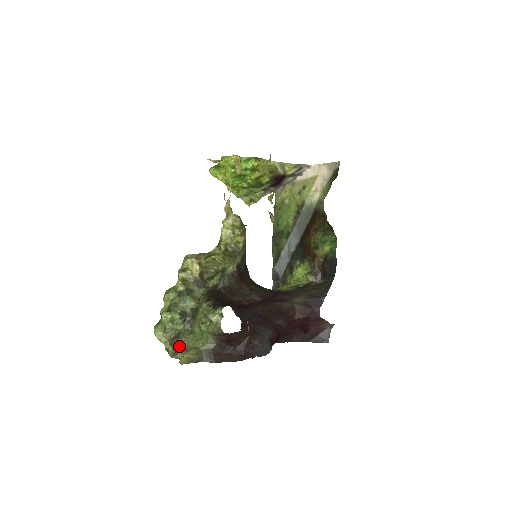
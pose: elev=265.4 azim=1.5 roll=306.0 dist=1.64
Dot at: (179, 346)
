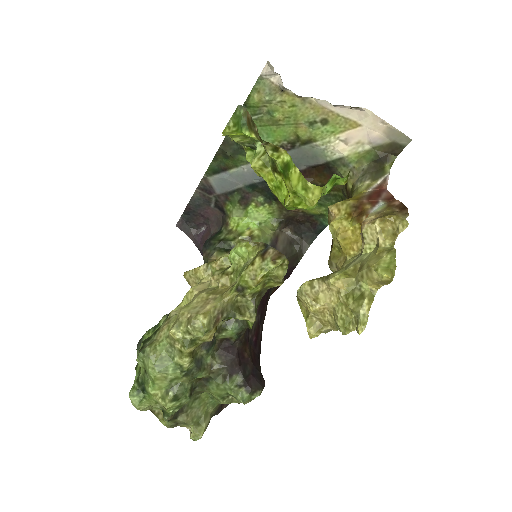
Dot at: (187, 423)
